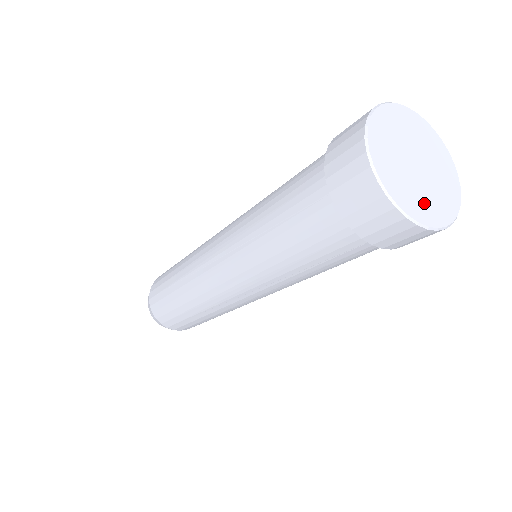
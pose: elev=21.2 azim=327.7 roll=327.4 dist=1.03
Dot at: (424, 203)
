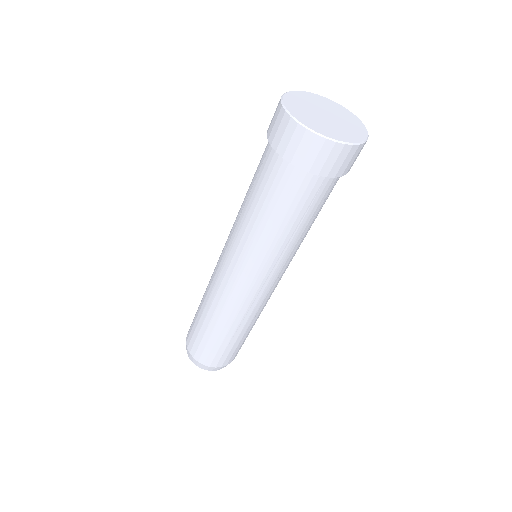
Dot at: (326, 128)
